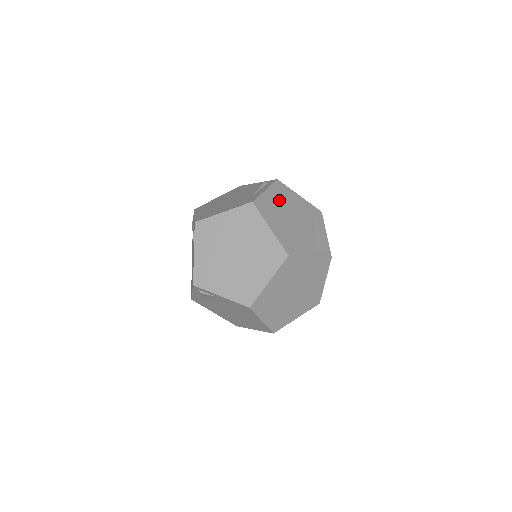
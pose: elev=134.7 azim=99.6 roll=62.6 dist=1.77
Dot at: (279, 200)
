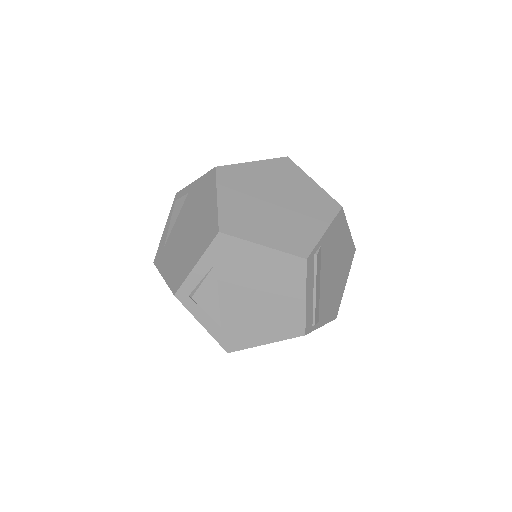
Dot at: occluded
